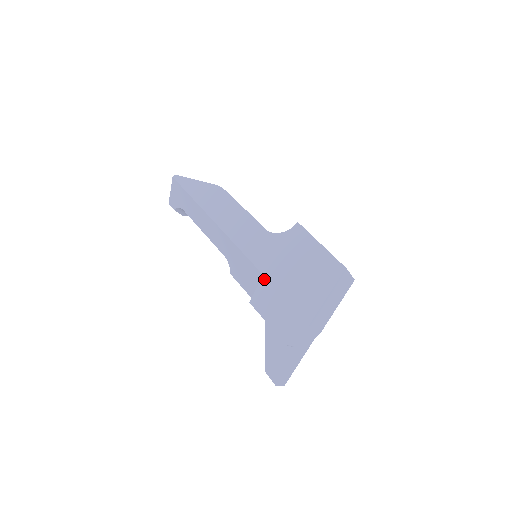
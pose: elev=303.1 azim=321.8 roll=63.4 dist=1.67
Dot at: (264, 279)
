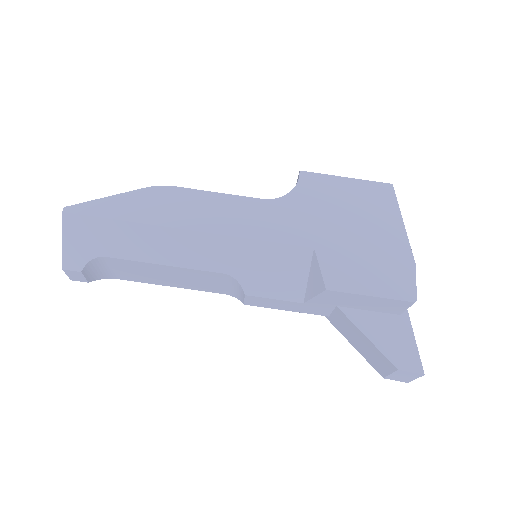
Dot at: (319, 251)
